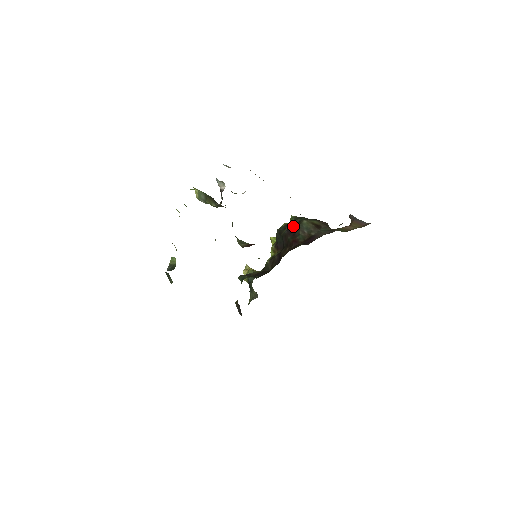
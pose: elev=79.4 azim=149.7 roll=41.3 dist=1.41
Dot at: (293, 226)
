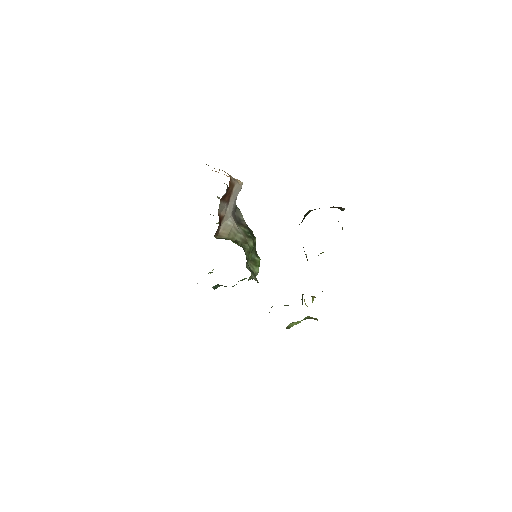
Dot at: occluded
